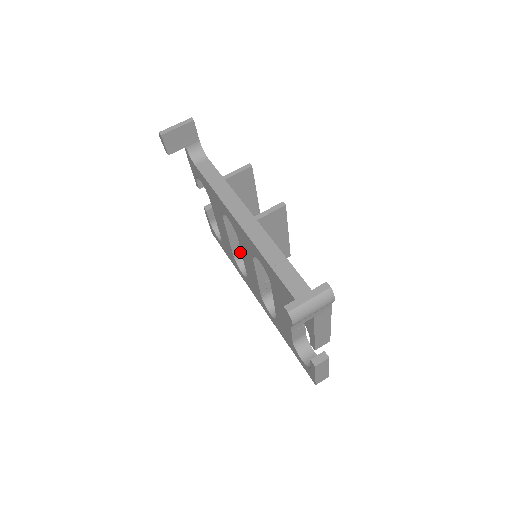
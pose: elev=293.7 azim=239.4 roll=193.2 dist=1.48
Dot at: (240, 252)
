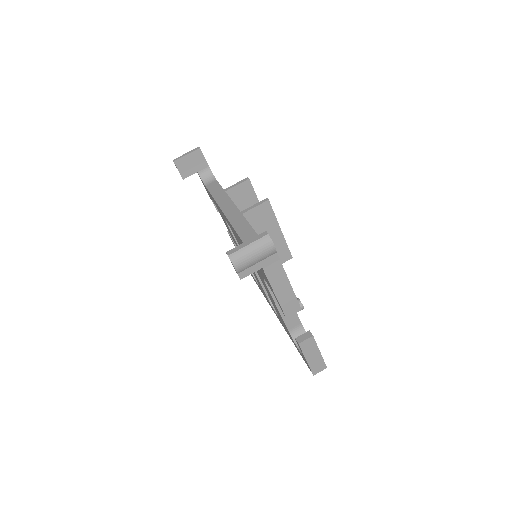
Dot at: occluded
